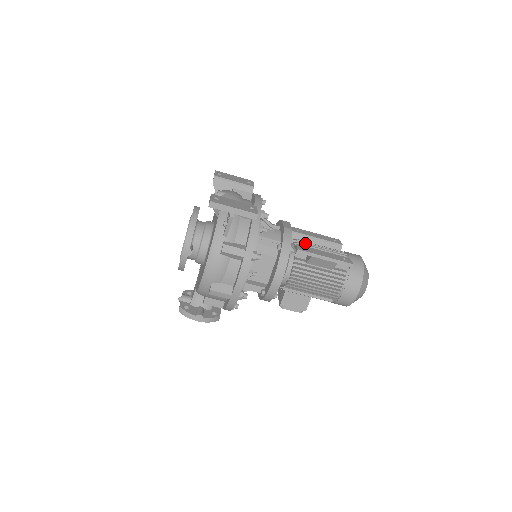
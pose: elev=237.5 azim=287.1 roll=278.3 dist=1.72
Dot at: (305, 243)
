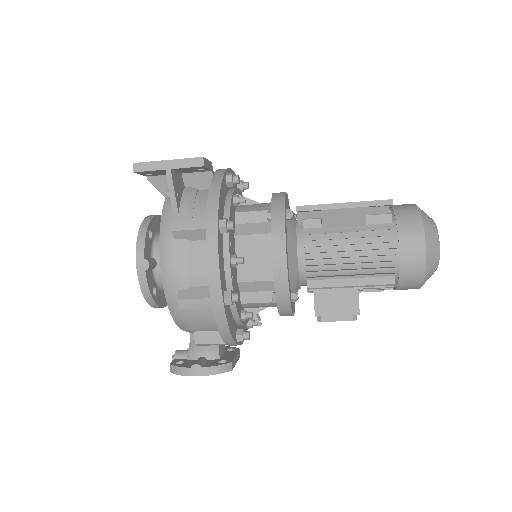
Dot at: occluded
